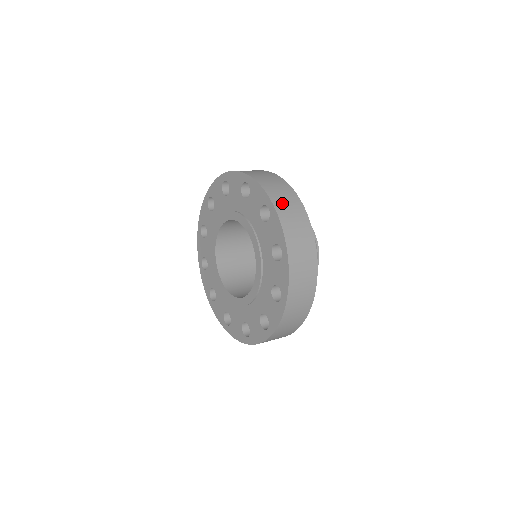
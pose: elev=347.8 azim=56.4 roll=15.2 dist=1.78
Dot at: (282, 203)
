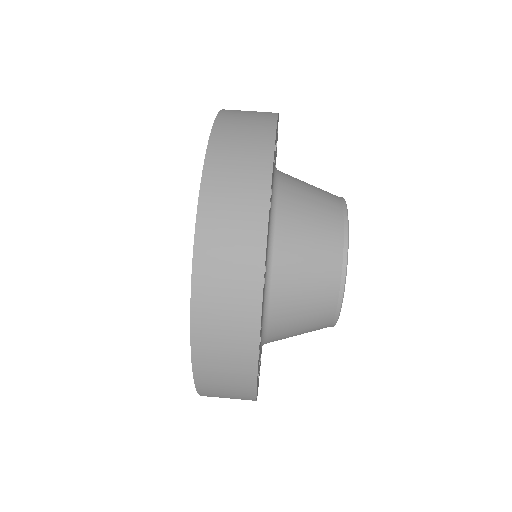
Dot at: (223, 180)
